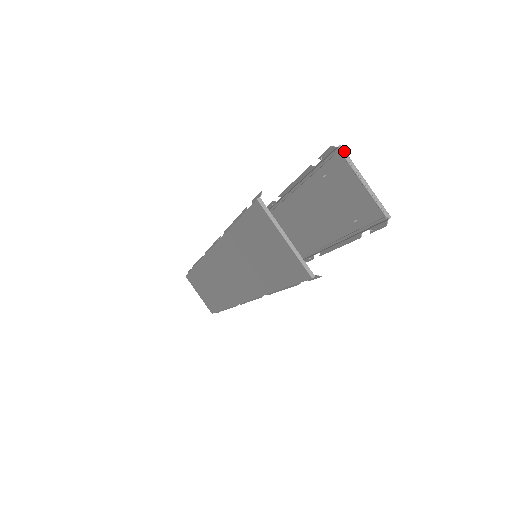
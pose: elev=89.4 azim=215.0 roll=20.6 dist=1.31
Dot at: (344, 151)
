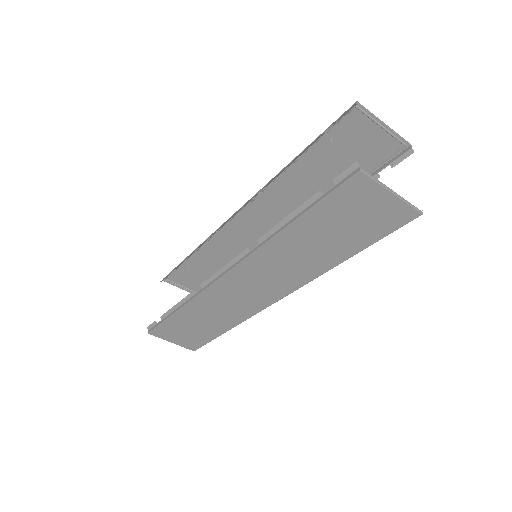
Dot at: (362, 105)
